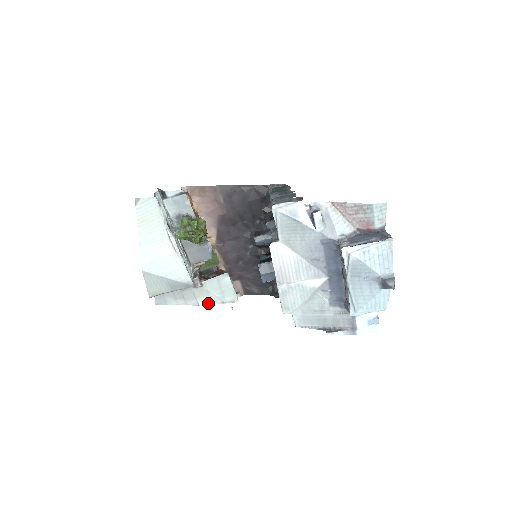
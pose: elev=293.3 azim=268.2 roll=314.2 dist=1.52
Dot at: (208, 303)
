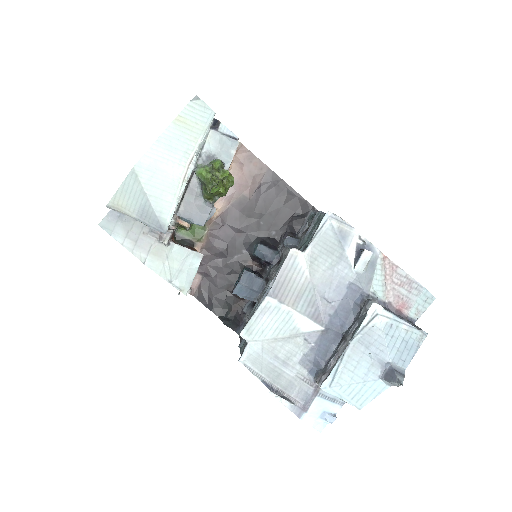
Dot at: (155, 269)
